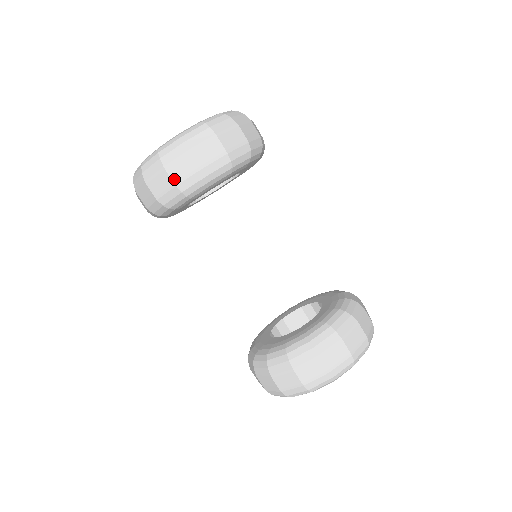
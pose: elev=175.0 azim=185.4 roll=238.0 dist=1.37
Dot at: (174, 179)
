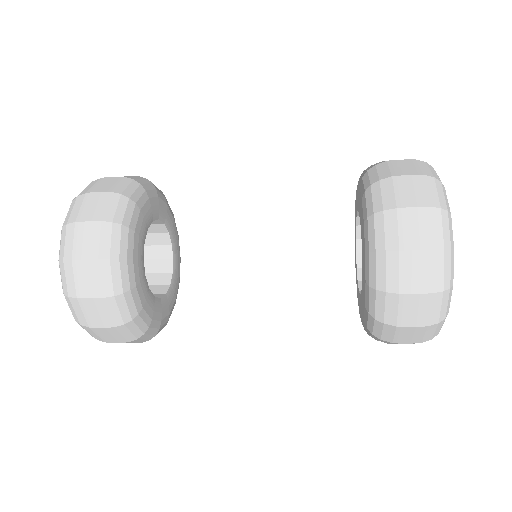
Dot at: (94, 219)
